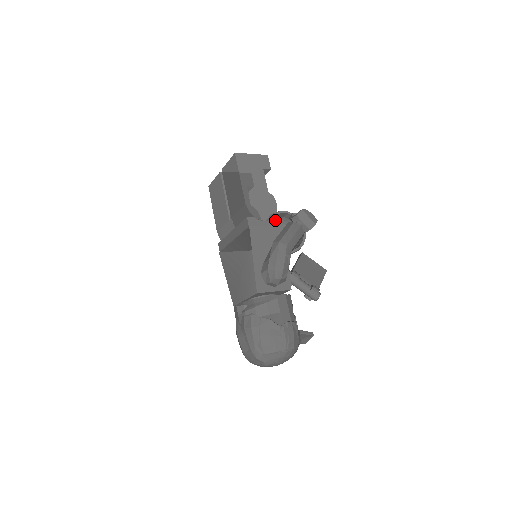
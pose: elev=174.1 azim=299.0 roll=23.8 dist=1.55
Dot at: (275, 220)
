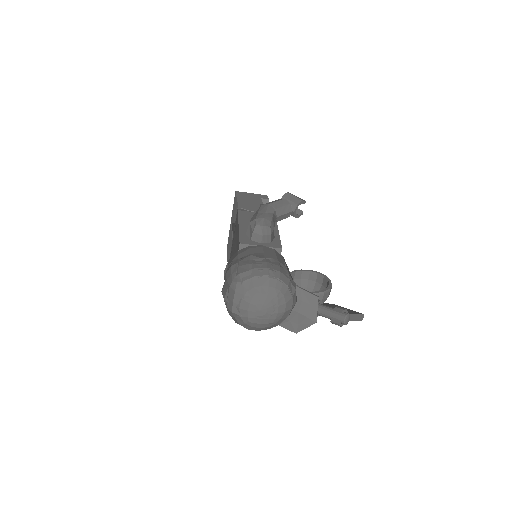
Dot at: occluded
